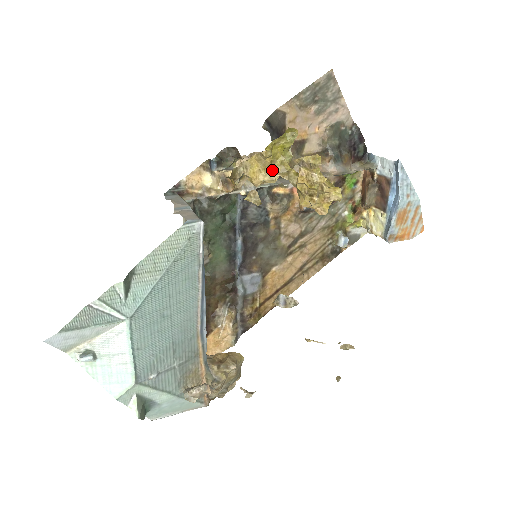
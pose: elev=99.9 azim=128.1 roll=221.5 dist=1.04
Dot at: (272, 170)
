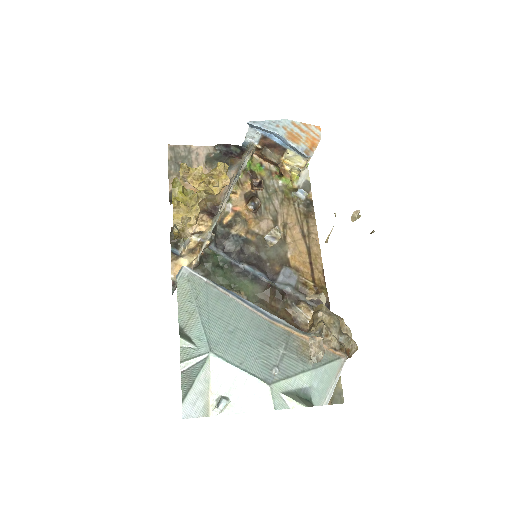
Dot at: (191, 207)
